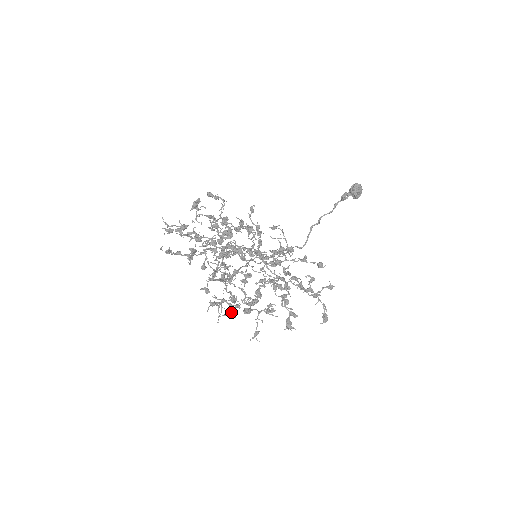
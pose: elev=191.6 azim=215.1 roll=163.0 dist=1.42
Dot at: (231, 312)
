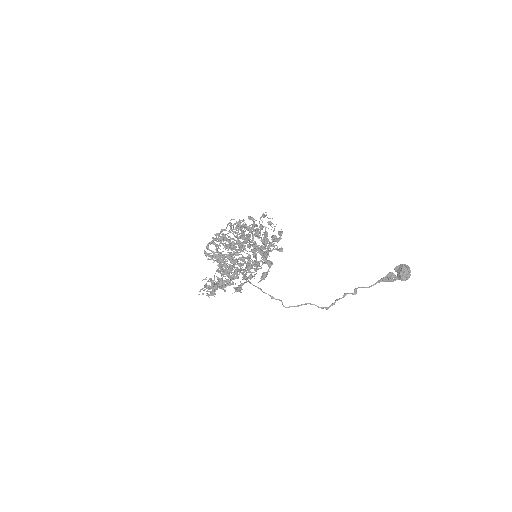
Dot at: (212, 288)
